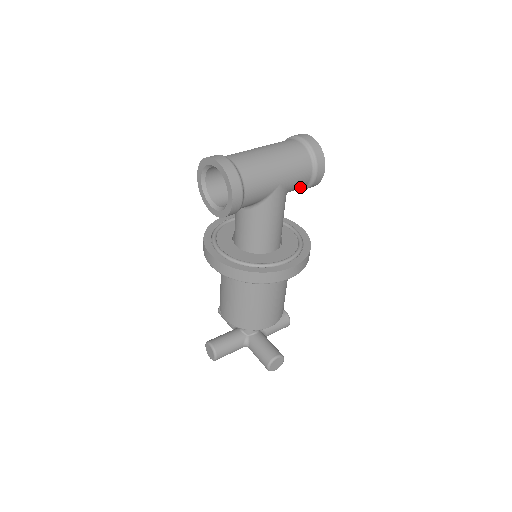
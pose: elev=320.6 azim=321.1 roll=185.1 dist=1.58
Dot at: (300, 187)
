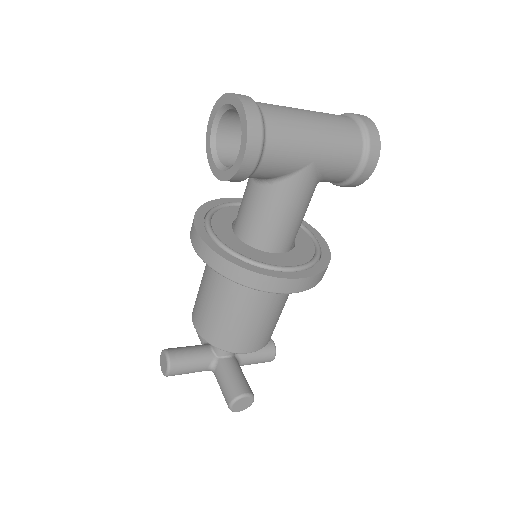
Dot at: (338, 179)
